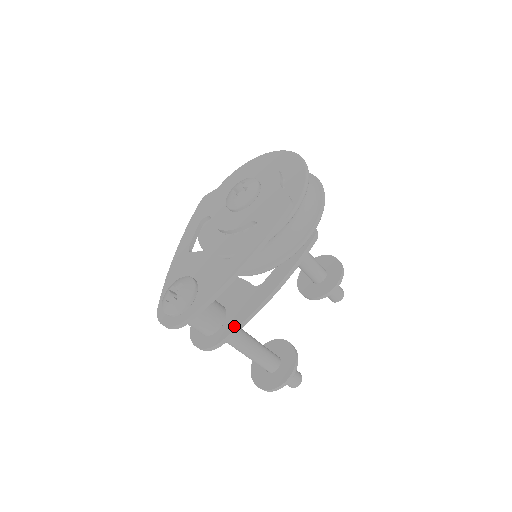
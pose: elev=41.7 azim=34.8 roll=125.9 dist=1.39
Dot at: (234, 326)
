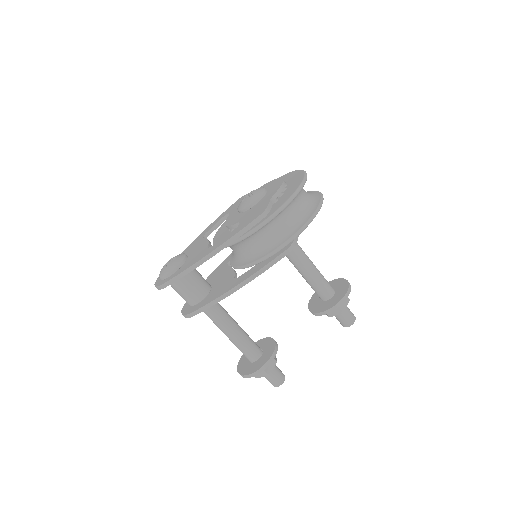
Dot at: (205, 304)
